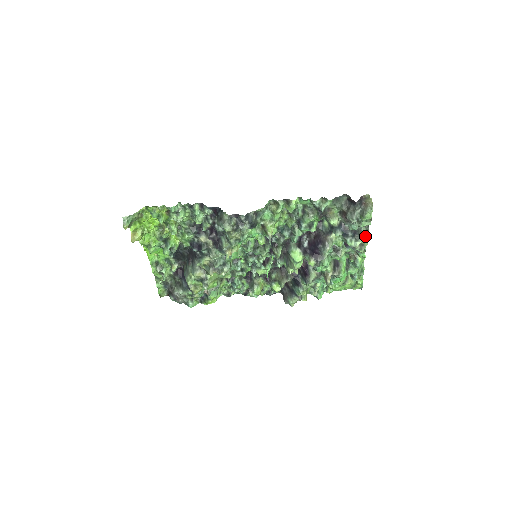
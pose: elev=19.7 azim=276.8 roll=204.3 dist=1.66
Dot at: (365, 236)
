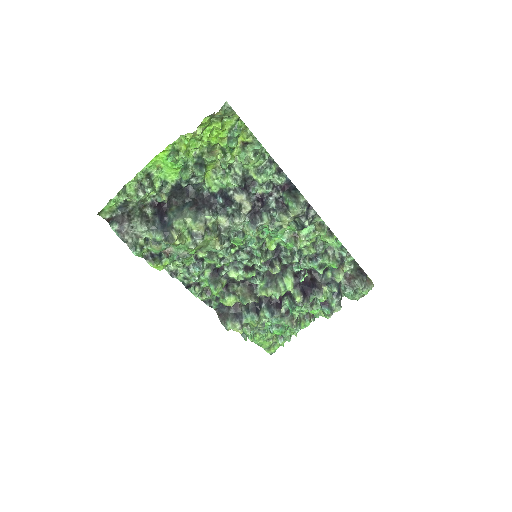
Dot at: occluded
